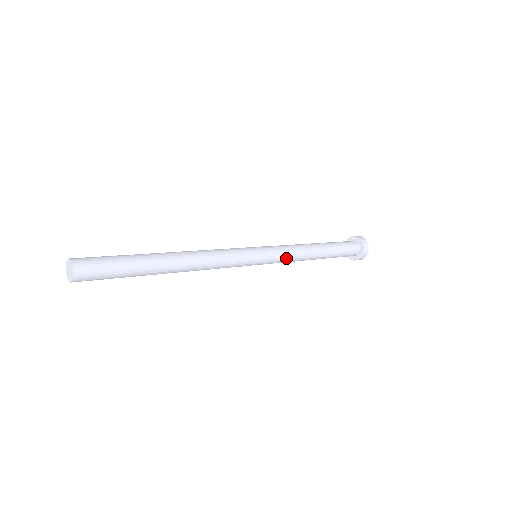
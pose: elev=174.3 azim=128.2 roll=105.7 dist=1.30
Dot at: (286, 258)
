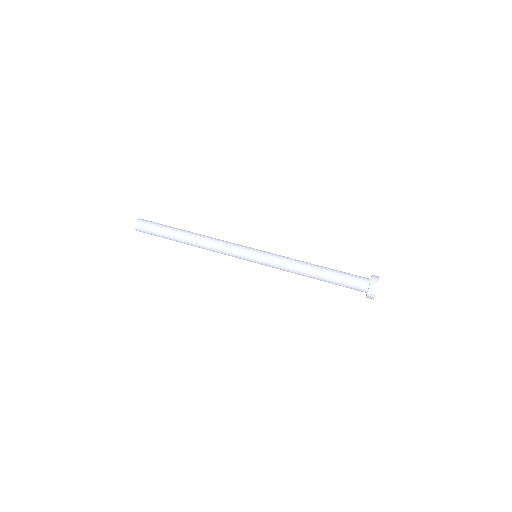
Dot at: occluded
